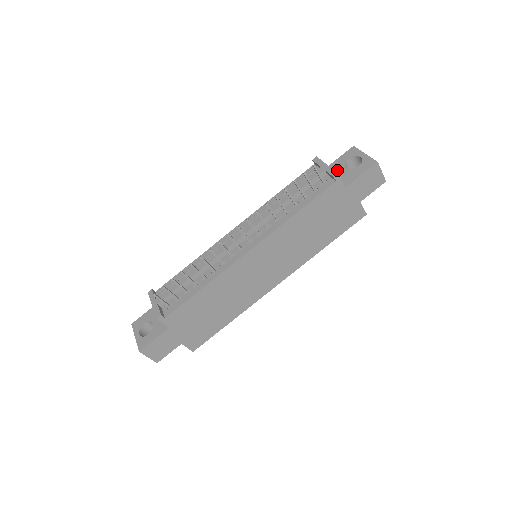
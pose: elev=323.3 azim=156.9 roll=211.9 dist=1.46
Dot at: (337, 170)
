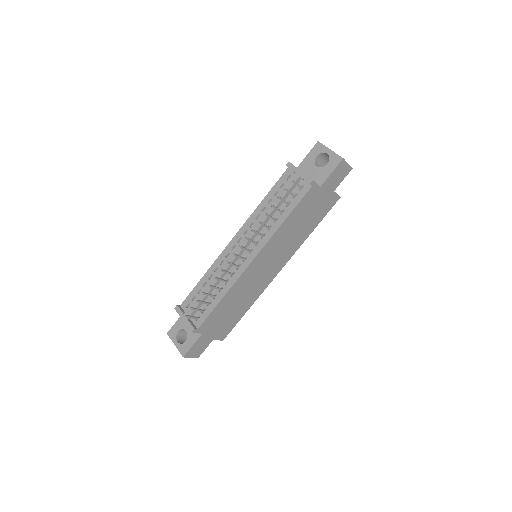
Dot at: (309, 169)
